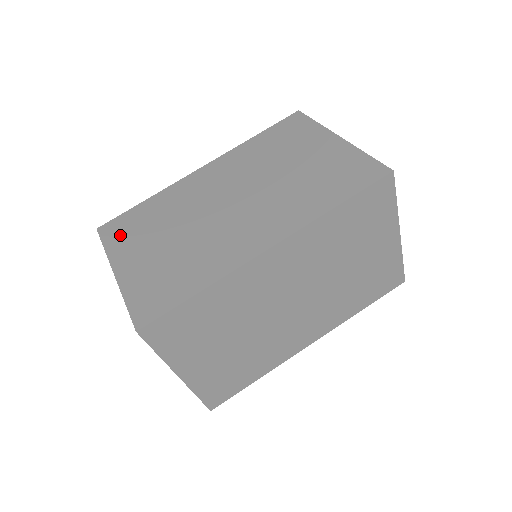
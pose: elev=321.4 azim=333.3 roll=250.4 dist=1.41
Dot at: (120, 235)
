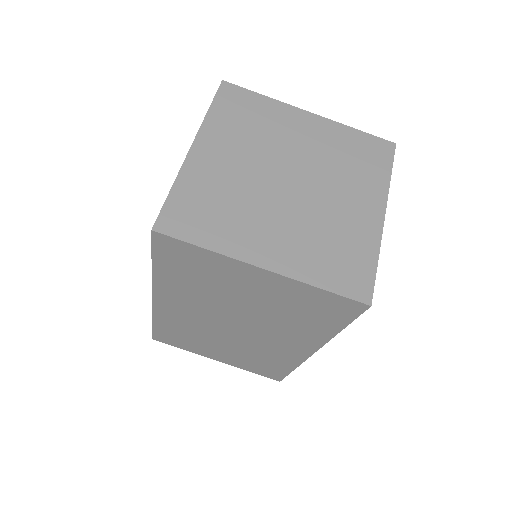
Dot at: (179, 344)
